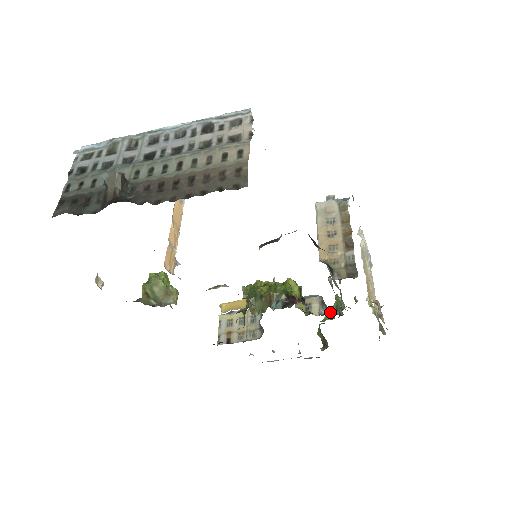
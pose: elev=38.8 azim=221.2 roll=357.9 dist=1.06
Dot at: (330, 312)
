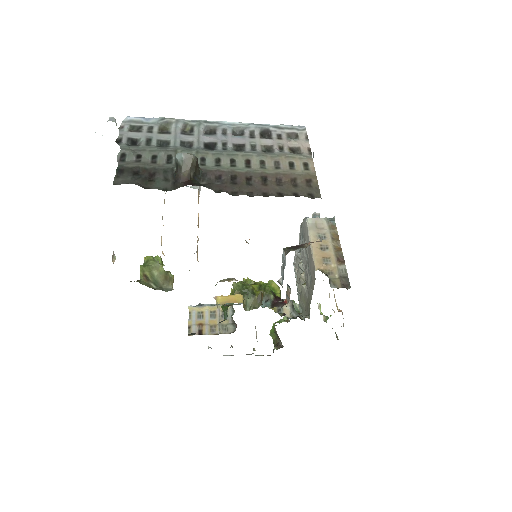
Dot at: occluded
